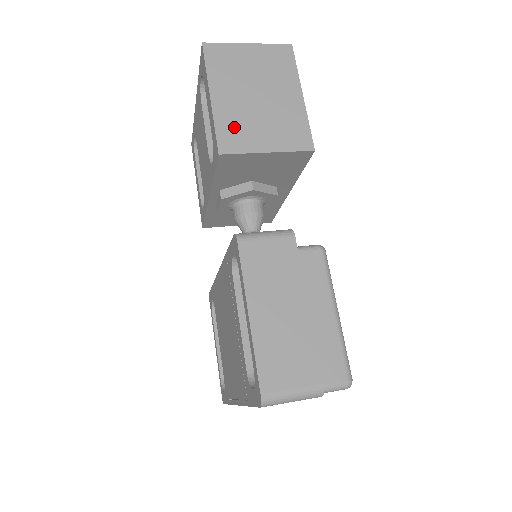
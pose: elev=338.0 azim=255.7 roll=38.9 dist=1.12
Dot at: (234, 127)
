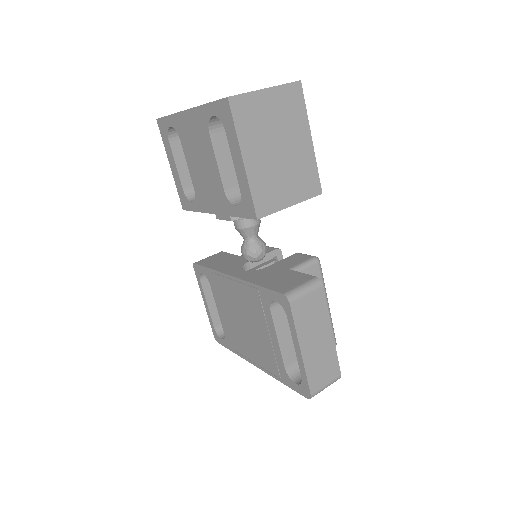
Dot at: (265, 189)
